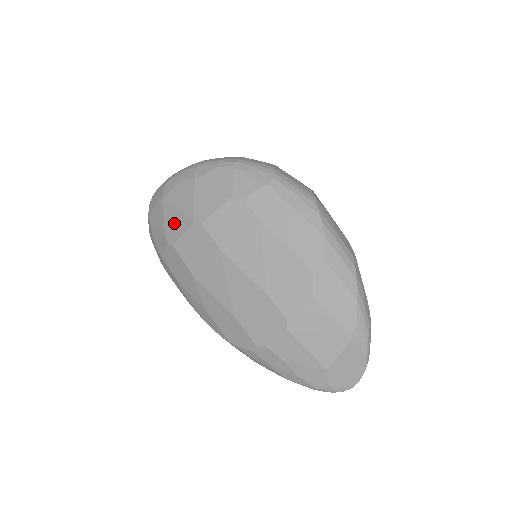
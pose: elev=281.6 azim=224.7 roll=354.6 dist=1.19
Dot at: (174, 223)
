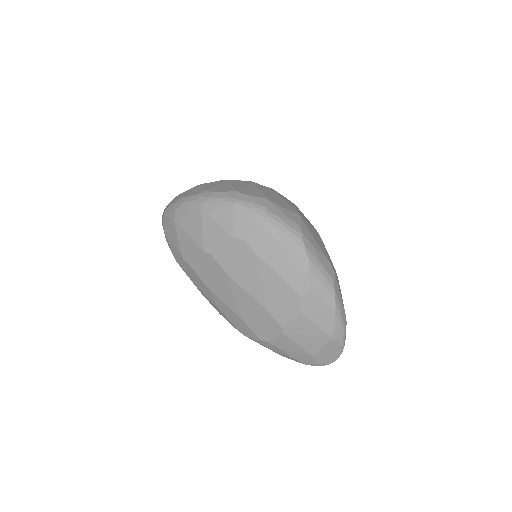
Dot at: (187, 247)
